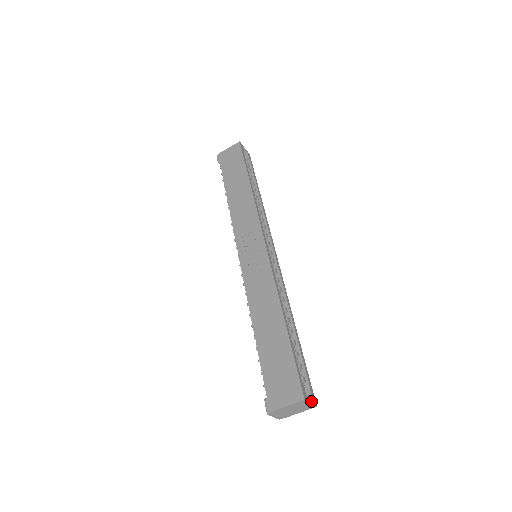
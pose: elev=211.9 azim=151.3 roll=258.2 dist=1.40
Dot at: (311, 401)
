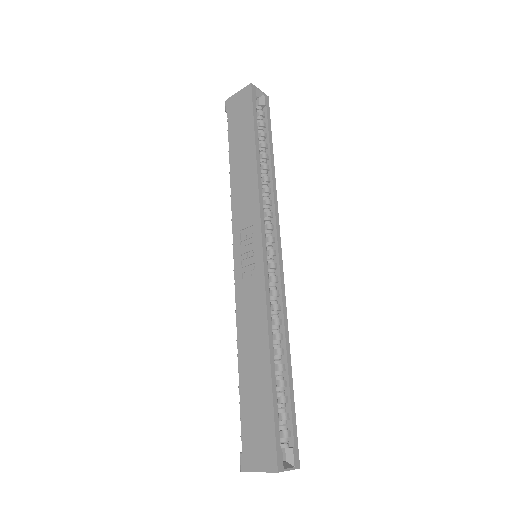
Dot at: (292, 464)
